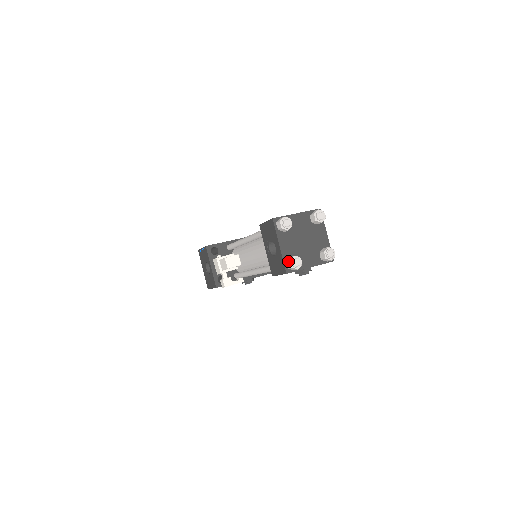
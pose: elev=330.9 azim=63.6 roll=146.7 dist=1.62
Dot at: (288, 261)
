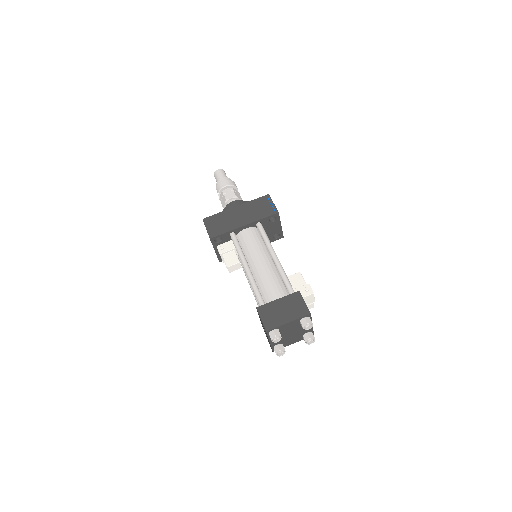
Dot at: (275, 351)
